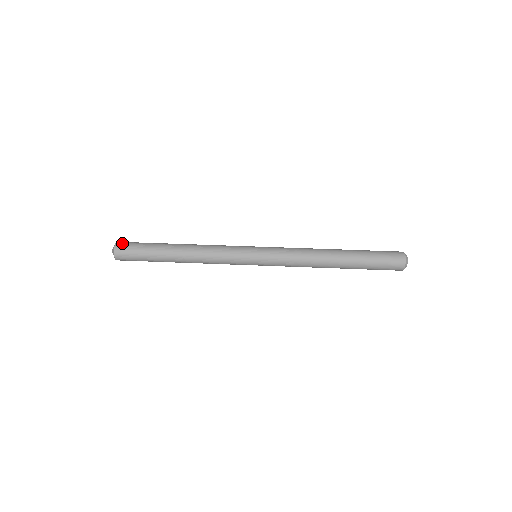
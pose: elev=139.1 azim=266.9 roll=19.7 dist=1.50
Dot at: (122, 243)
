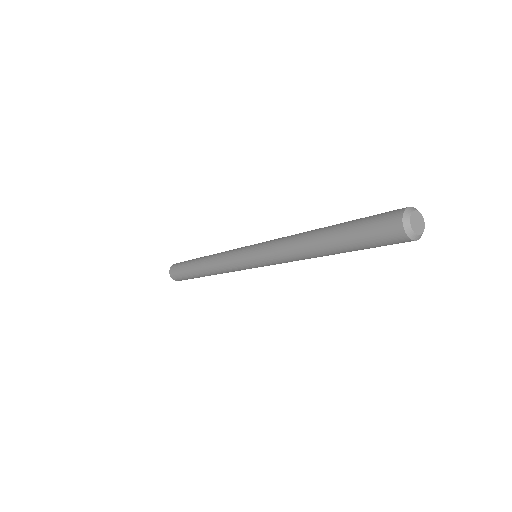
Dot at: (176, 263)
